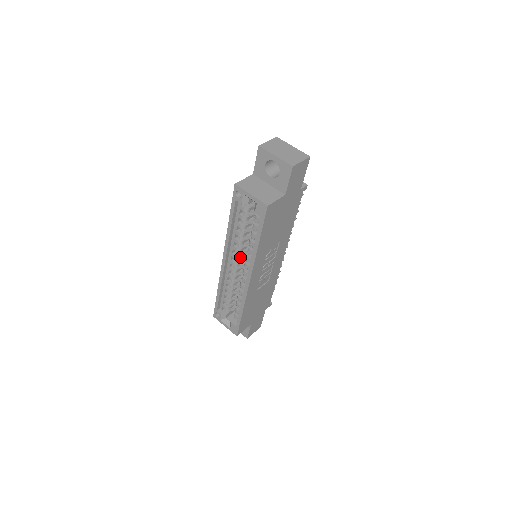
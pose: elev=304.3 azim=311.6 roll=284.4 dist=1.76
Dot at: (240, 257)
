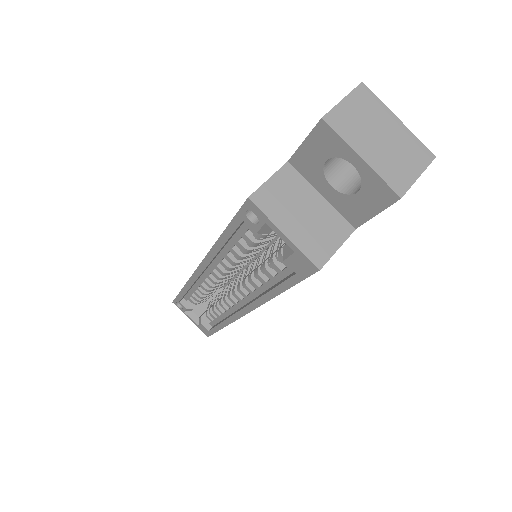
Dot at: (230, 271)
